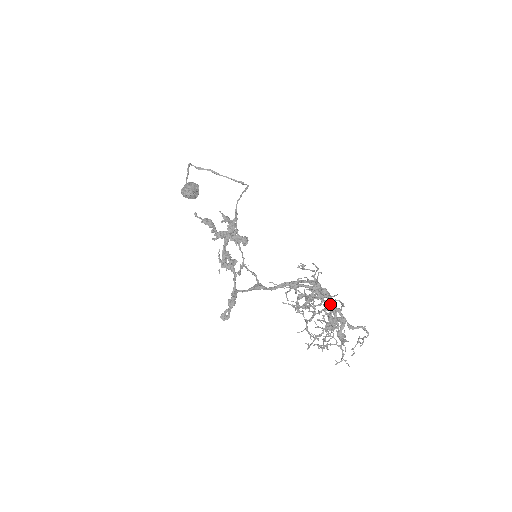
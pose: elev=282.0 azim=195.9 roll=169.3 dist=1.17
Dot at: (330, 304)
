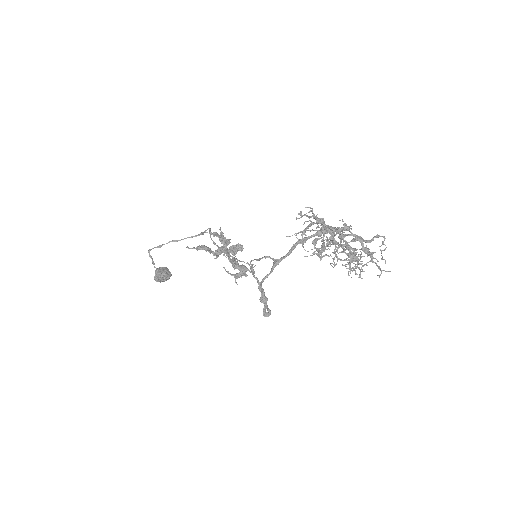
Dot at: (341, 227)
